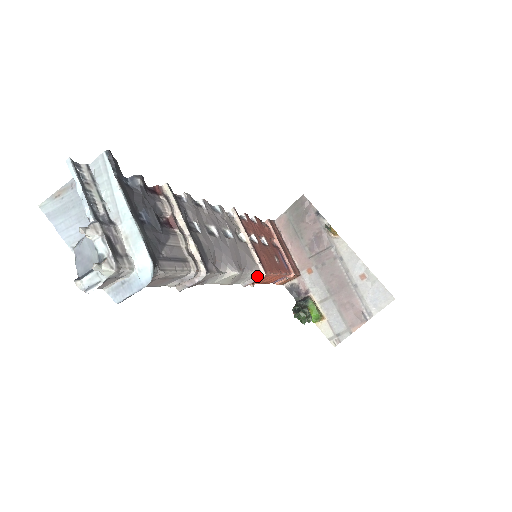
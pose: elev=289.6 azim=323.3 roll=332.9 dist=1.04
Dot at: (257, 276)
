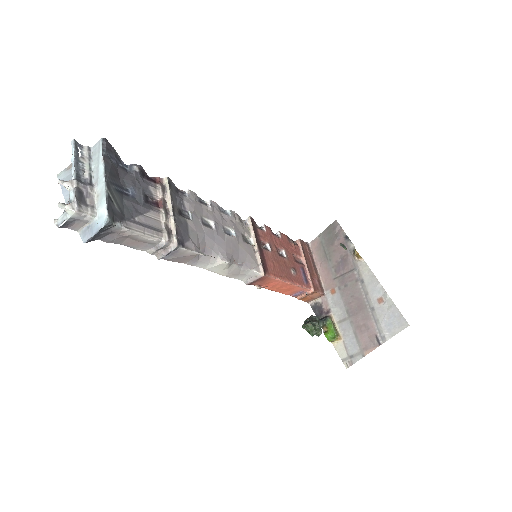
Dot at: (257, 275)
